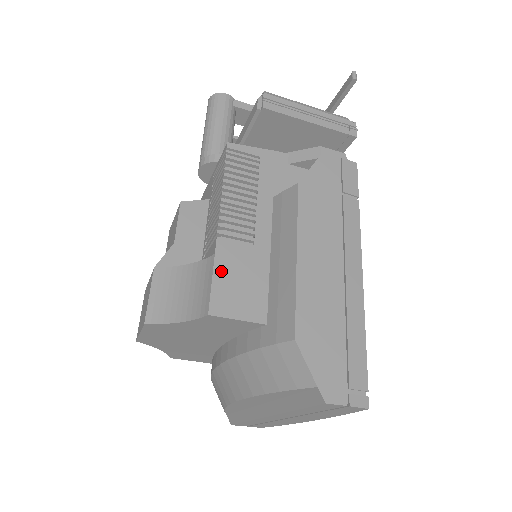
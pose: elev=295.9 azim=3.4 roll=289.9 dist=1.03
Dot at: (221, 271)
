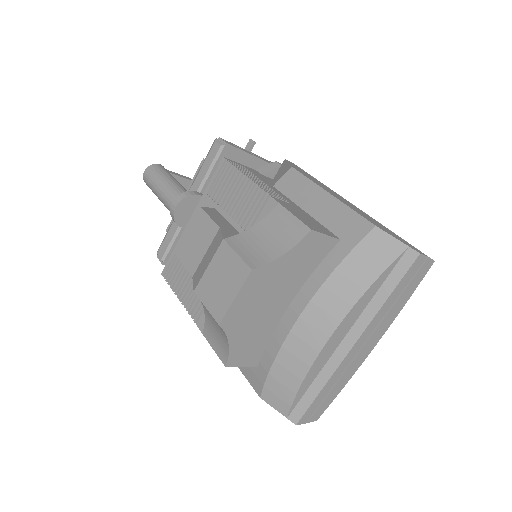
Dot at: (292, 212)
